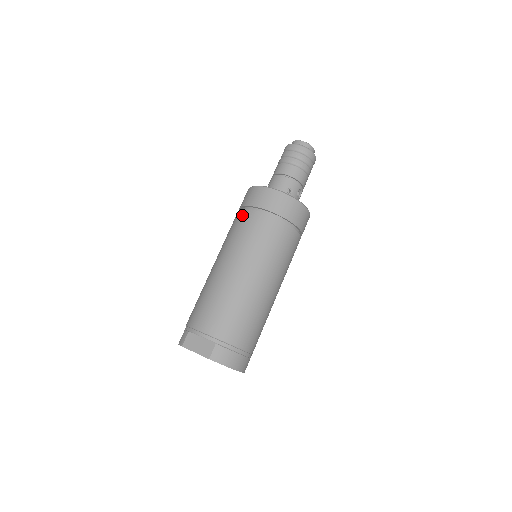
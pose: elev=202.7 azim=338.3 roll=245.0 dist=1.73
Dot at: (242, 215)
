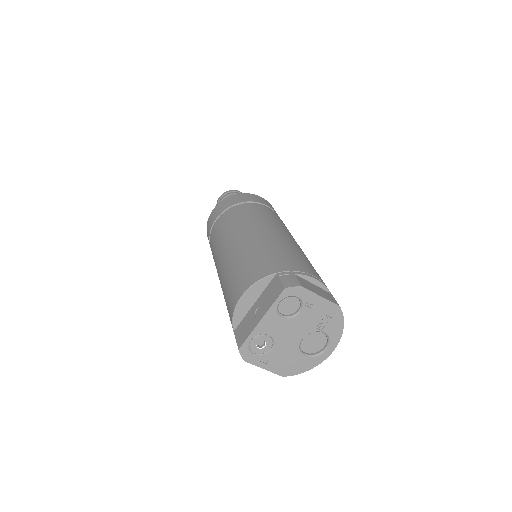
Dot at: (256, 205)
